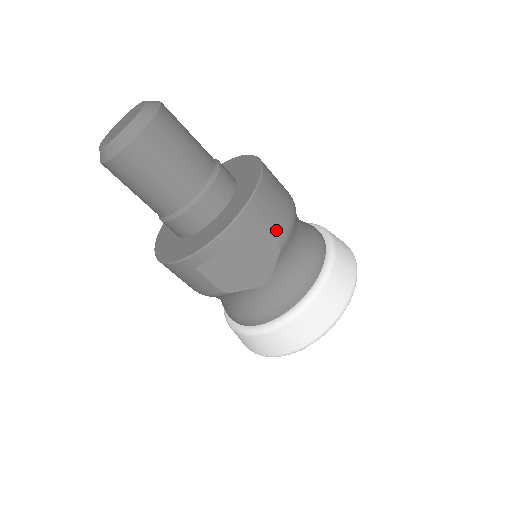
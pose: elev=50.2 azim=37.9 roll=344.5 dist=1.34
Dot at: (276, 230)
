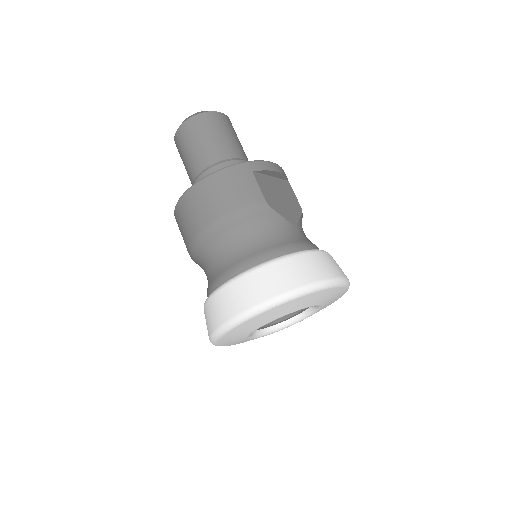
Dot at: occluded
